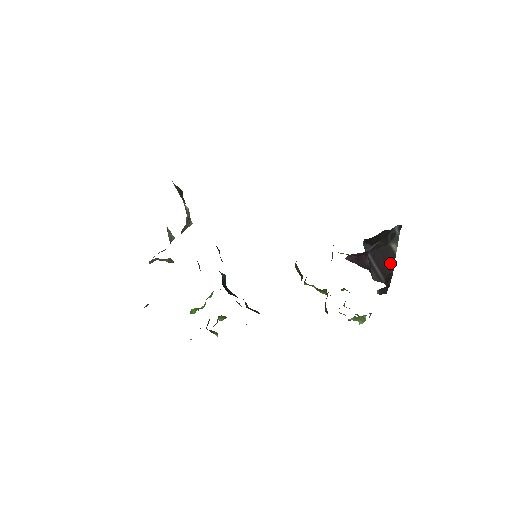
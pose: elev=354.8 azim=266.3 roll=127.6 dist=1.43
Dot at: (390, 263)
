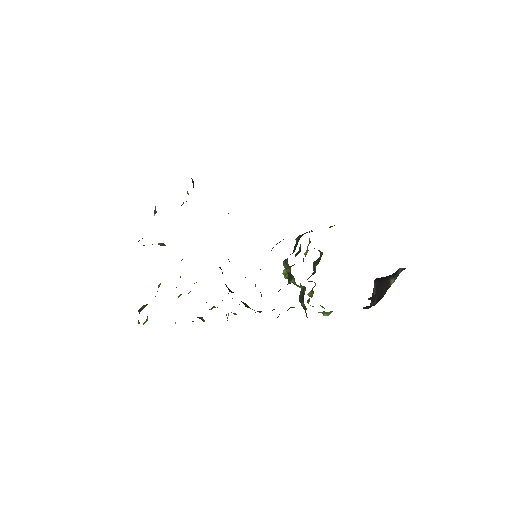
Dot at: (384, 292)
